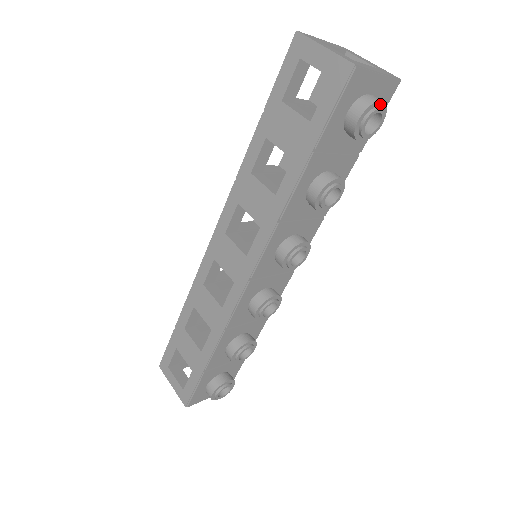
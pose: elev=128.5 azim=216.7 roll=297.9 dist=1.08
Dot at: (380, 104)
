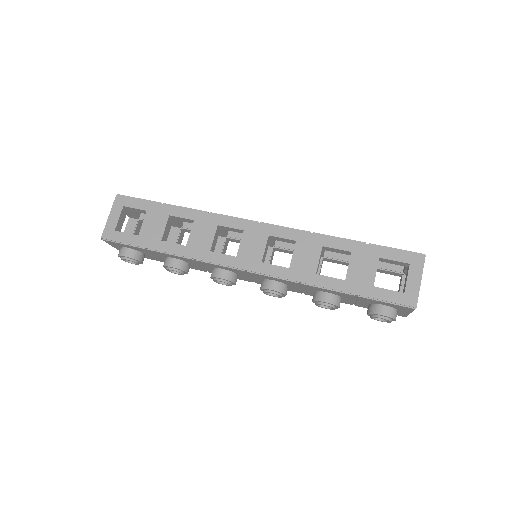
Dot at: (393, 320)
